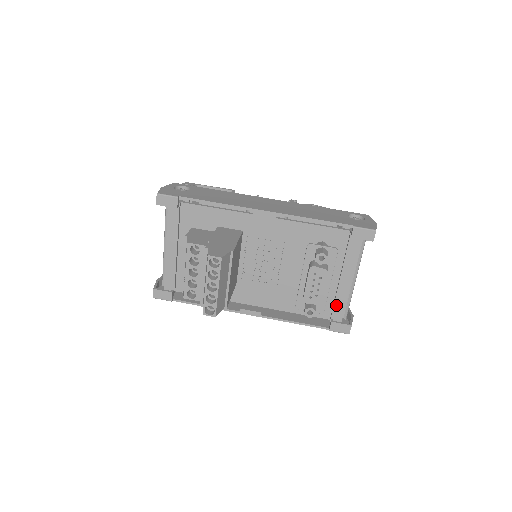
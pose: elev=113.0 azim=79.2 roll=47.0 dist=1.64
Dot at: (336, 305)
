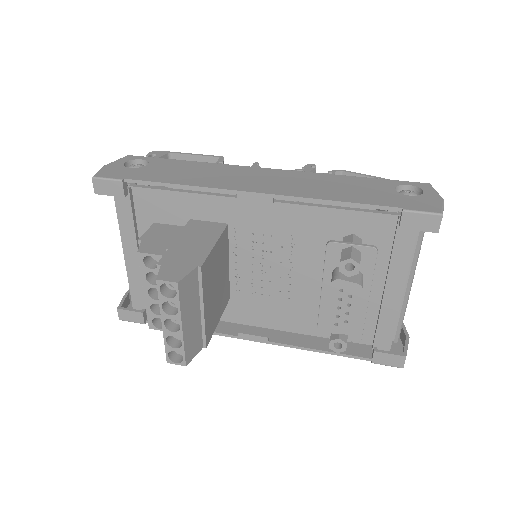
Dot at: (380, 327)
